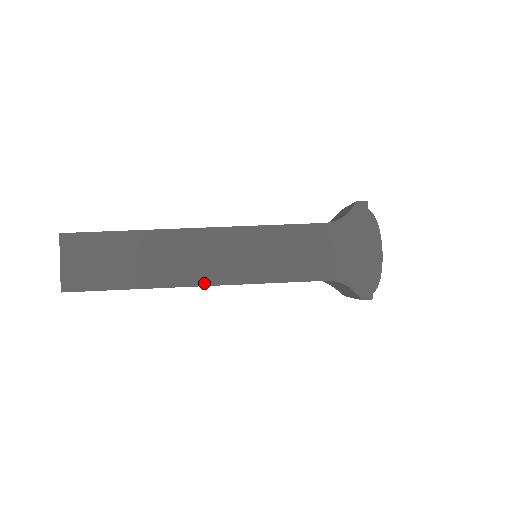
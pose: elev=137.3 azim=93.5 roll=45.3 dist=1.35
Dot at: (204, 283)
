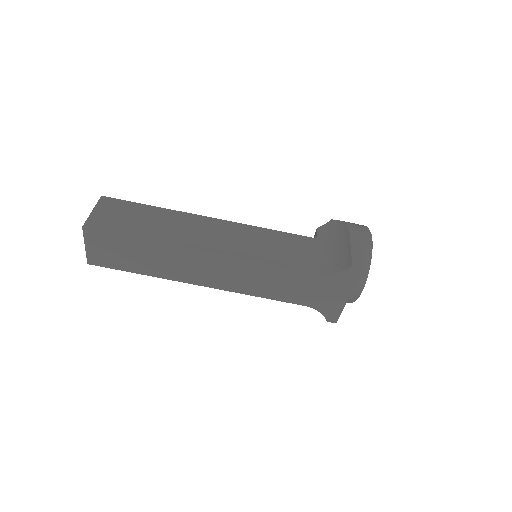
Dot at: (204, 285)
